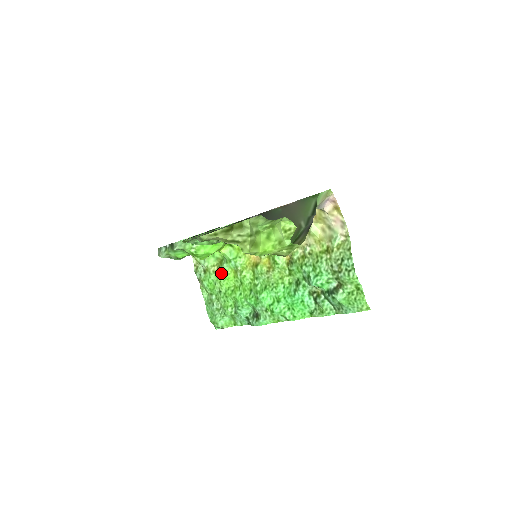
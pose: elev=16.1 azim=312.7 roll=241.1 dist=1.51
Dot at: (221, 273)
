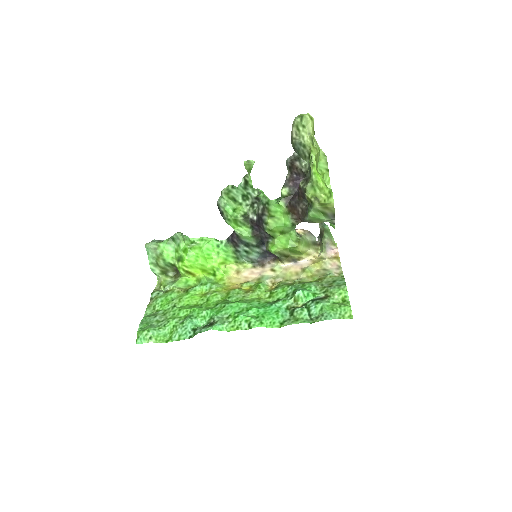
Dot at: (187, 292)
